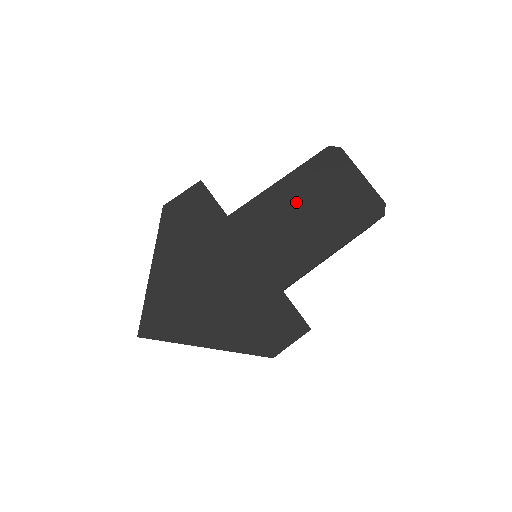
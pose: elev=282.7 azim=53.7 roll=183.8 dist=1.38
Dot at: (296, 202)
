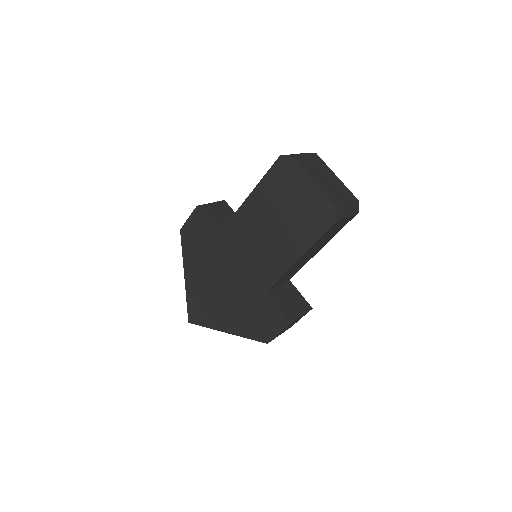
Dot at: (262, 216)
